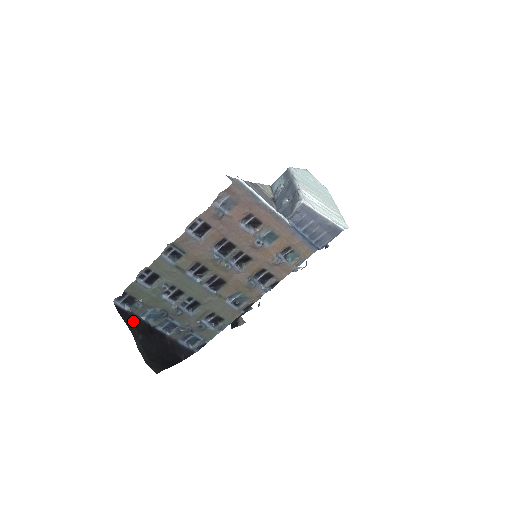
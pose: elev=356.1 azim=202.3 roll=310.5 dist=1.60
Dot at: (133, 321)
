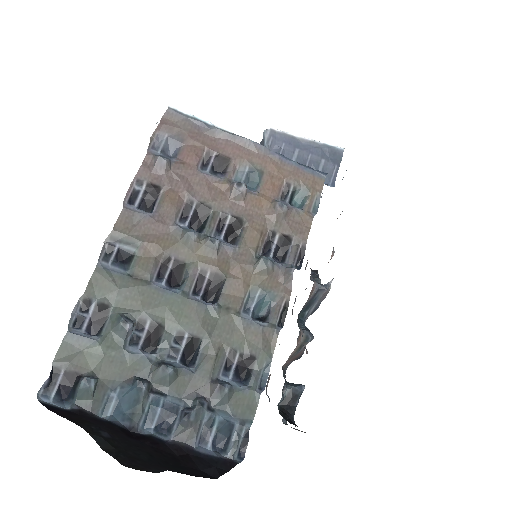
Dot at: (84, 419)
